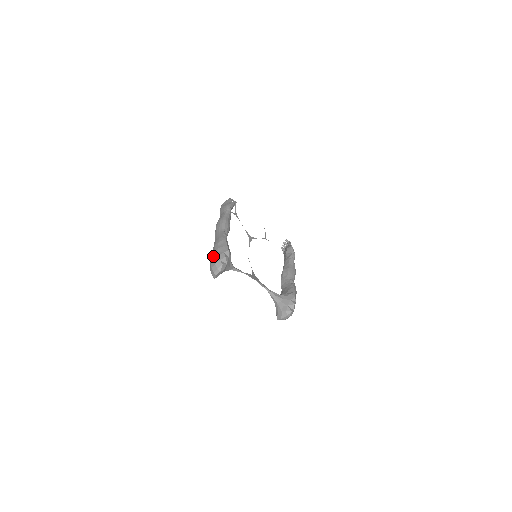
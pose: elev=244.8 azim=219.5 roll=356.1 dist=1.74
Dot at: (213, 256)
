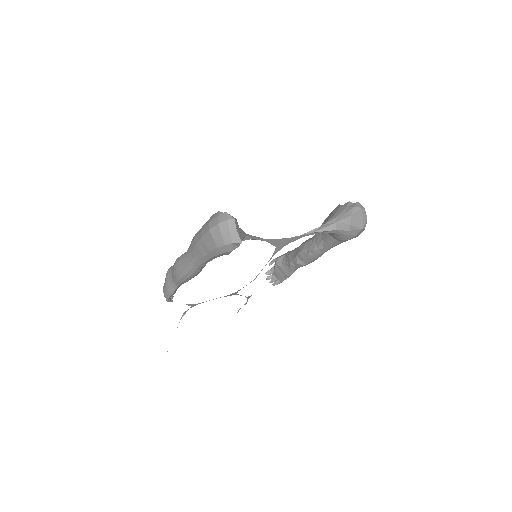
Dot at: (206, 233)
